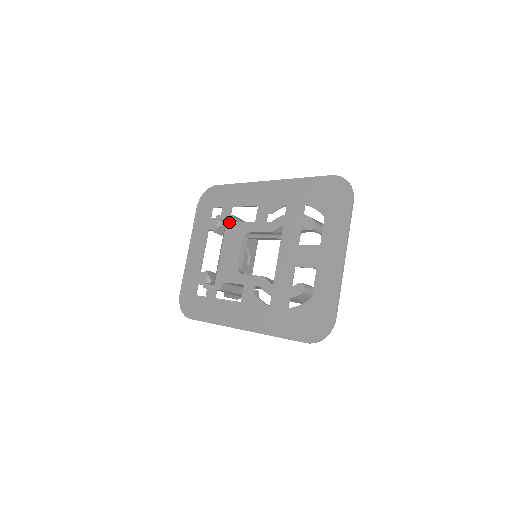
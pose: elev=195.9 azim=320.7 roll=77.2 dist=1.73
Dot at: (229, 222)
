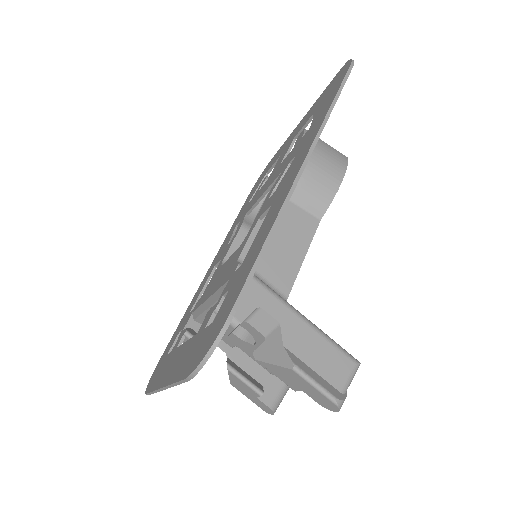
Dot at: (196, 305)
